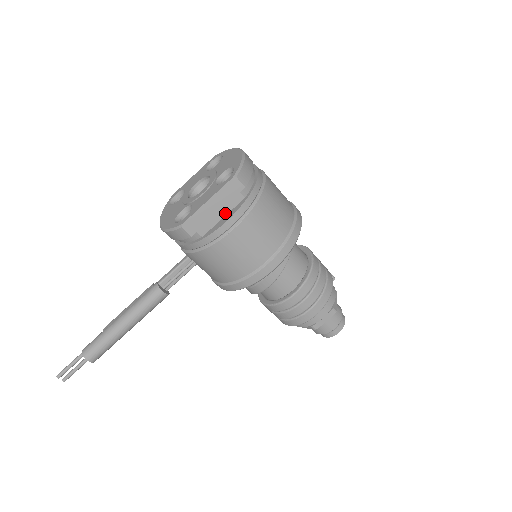
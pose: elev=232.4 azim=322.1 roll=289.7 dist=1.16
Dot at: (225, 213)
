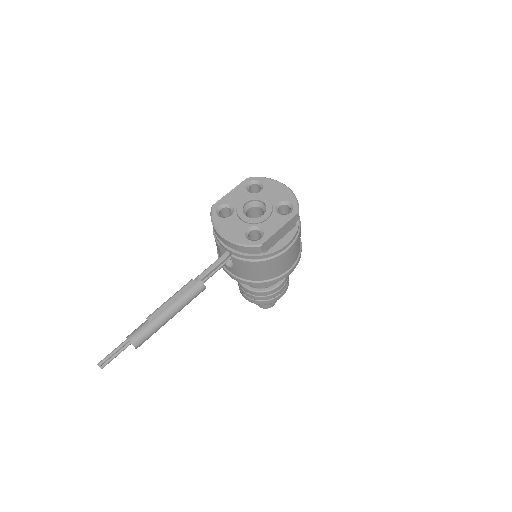
Dot at: (283, 236)
